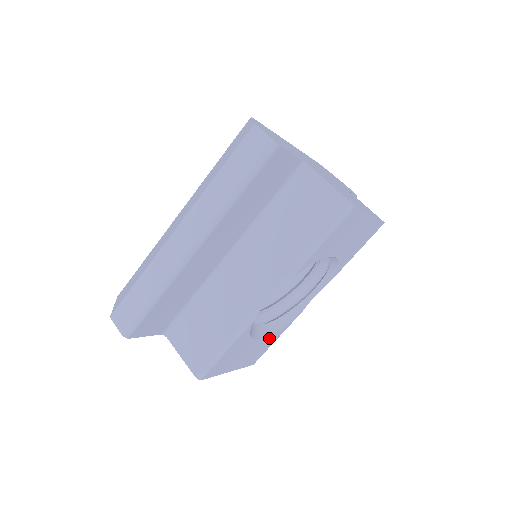
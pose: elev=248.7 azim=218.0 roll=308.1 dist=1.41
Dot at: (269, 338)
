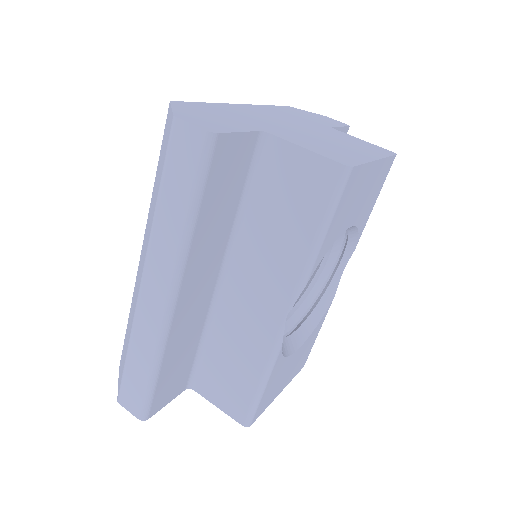
Dot at: (309, 339)
